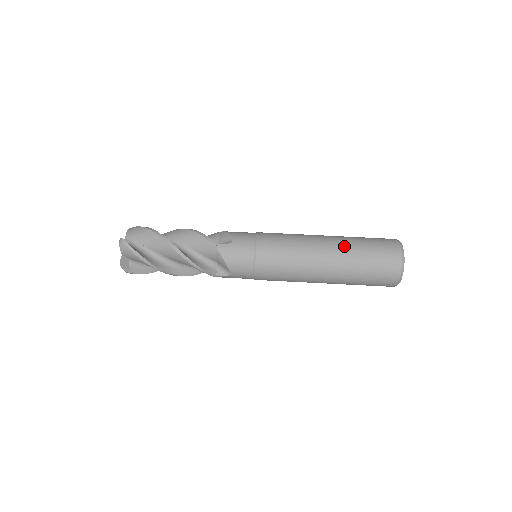
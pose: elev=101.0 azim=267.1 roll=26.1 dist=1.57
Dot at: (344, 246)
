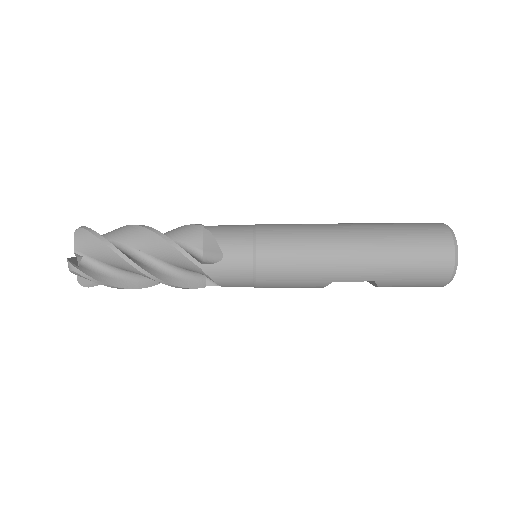
Dot at: (368, 223)
